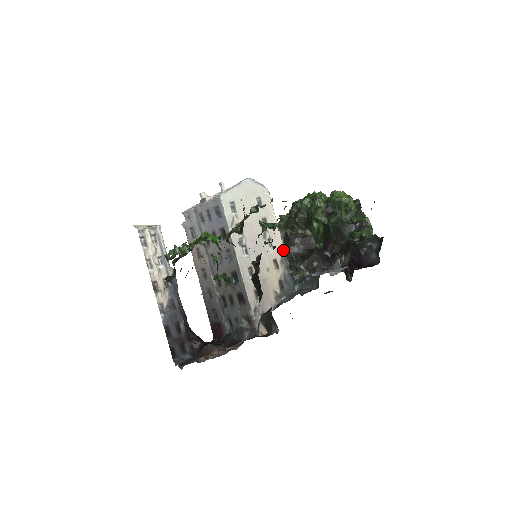
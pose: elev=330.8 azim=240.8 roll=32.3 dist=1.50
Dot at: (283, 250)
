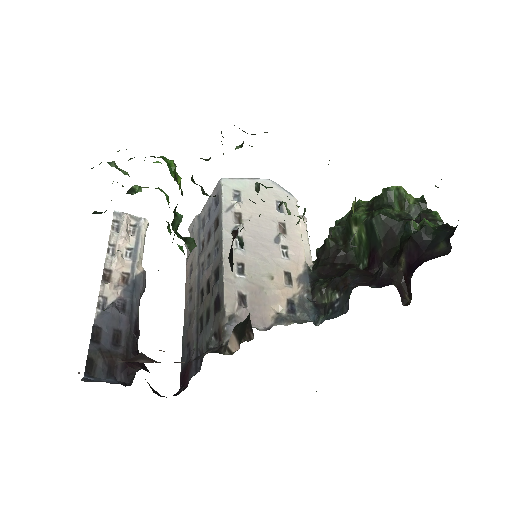
Dot at: (306, 268)
